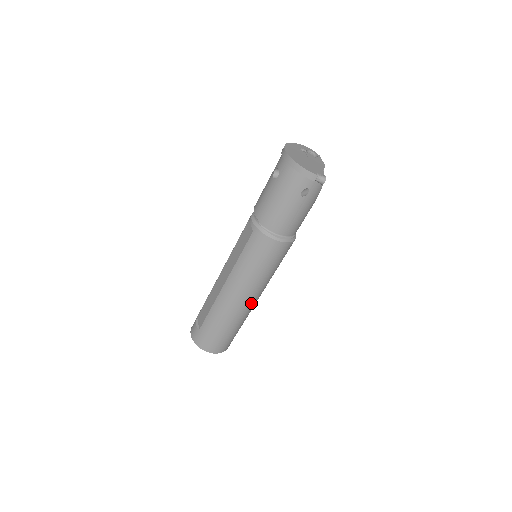
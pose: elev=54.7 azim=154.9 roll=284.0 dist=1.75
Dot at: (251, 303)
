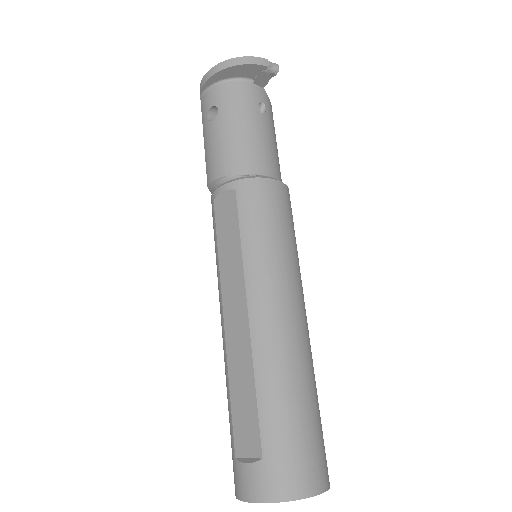
Dot at: (305, 324)
